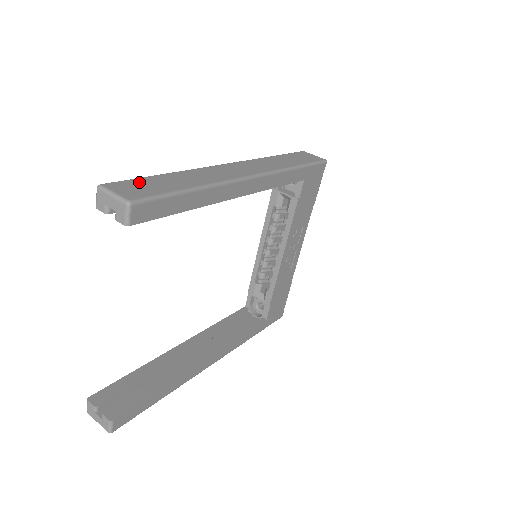
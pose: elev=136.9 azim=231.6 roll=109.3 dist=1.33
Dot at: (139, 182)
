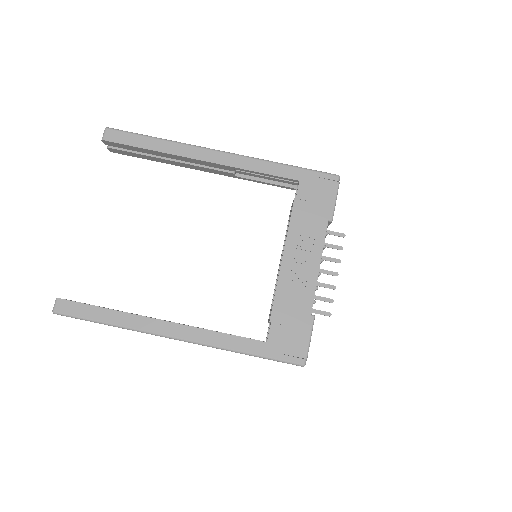
Dot at: occluded
